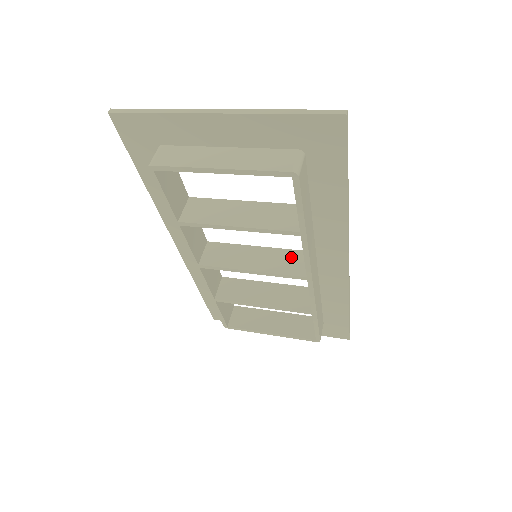
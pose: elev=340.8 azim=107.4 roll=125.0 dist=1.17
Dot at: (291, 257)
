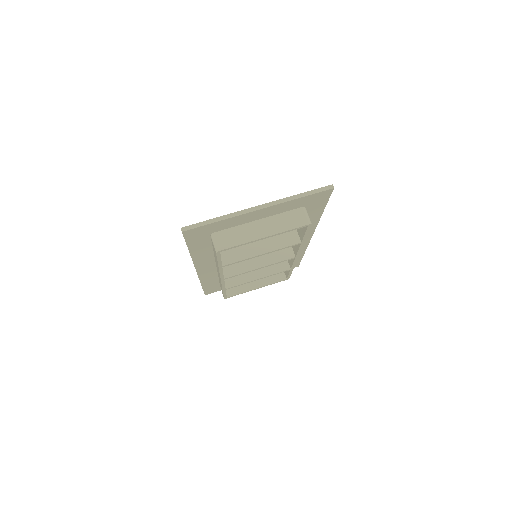
Dot at: occluded
